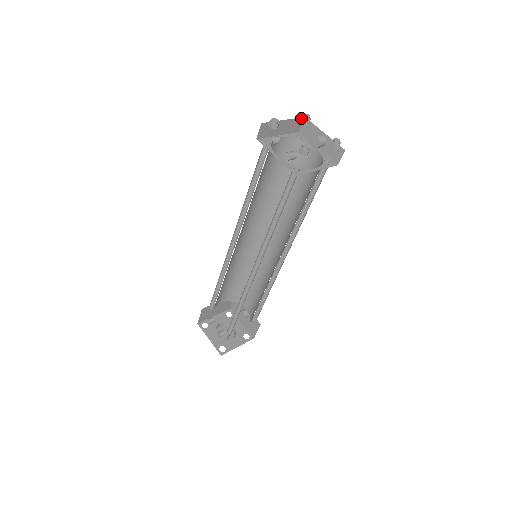
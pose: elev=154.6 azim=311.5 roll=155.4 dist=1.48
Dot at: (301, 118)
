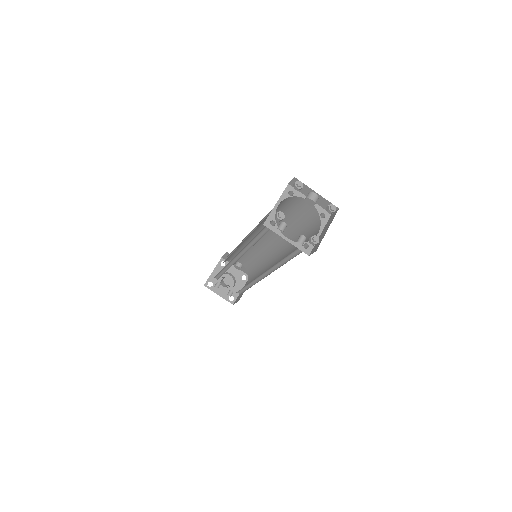
Dot at: (295, 187)
